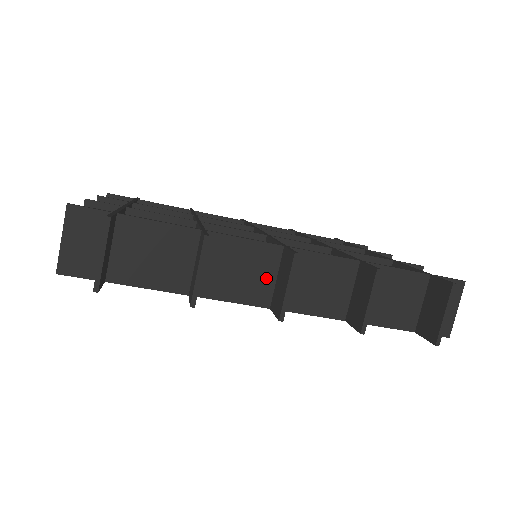
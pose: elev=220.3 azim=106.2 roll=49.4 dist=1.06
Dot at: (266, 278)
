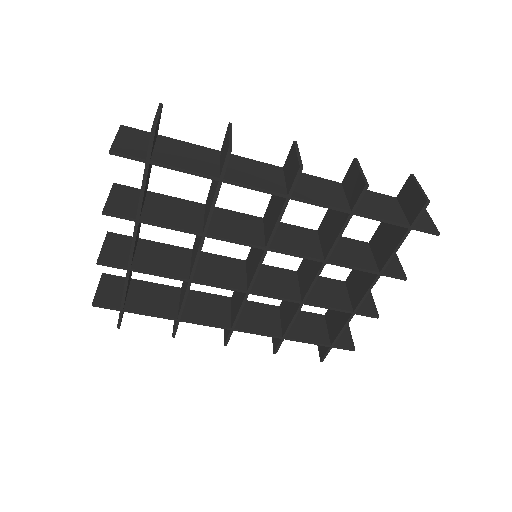
Dot at: (277, 180)
